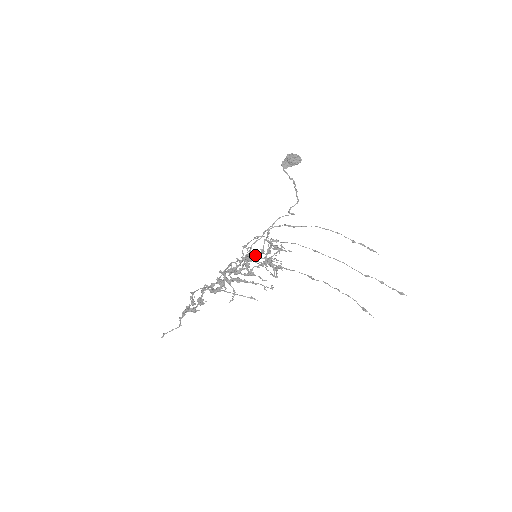
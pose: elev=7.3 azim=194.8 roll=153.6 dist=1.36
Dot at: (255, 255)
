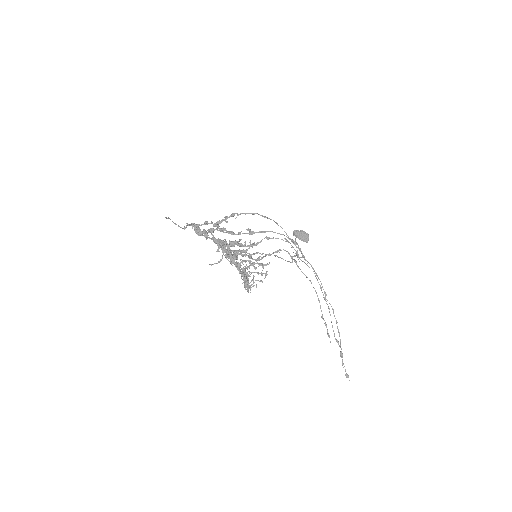
Dot at: (251, 256)
